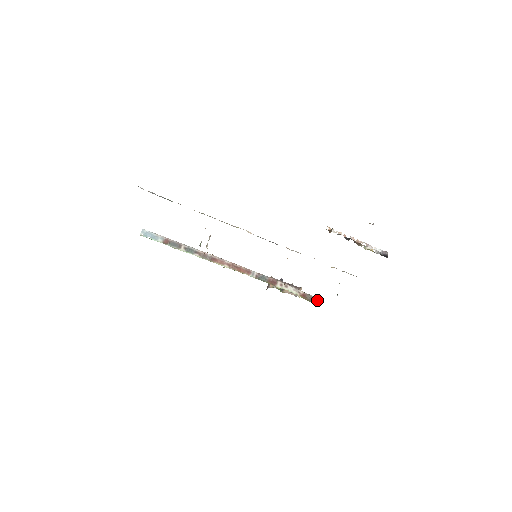
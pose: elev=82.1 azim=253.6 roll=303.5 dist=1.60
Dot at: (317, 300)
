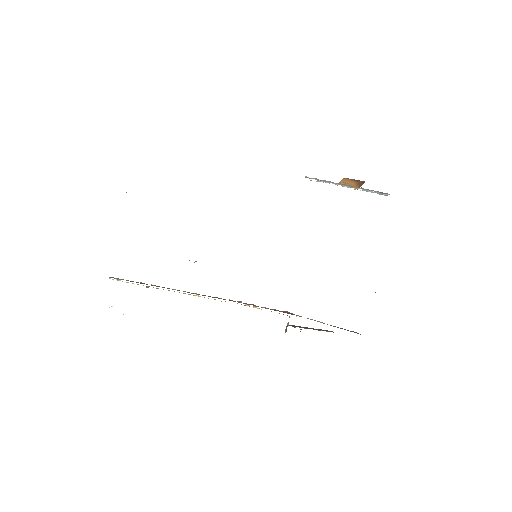
Dot at: occluded
